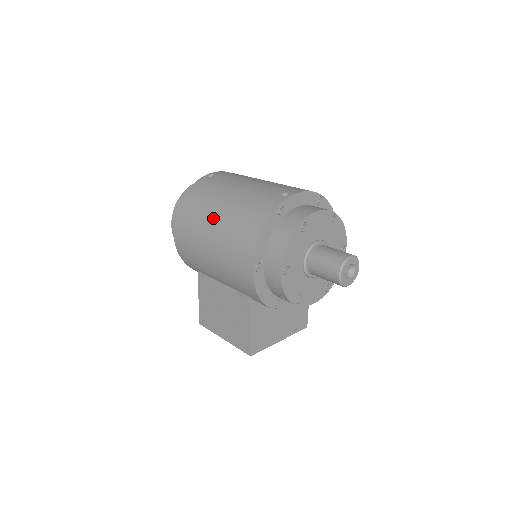
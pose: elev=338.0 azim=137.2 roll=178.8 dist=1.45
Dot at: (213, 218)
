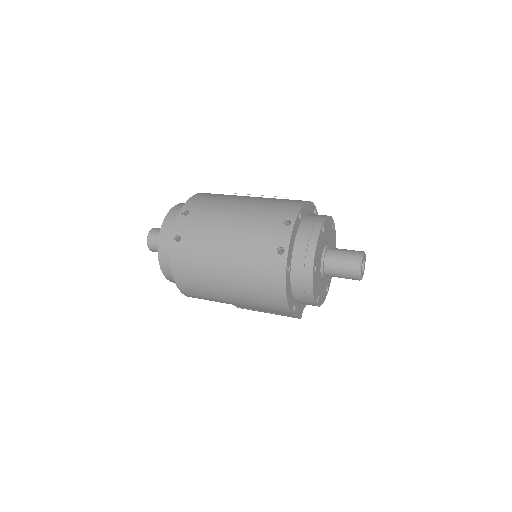
Dot at: (225, 289)
